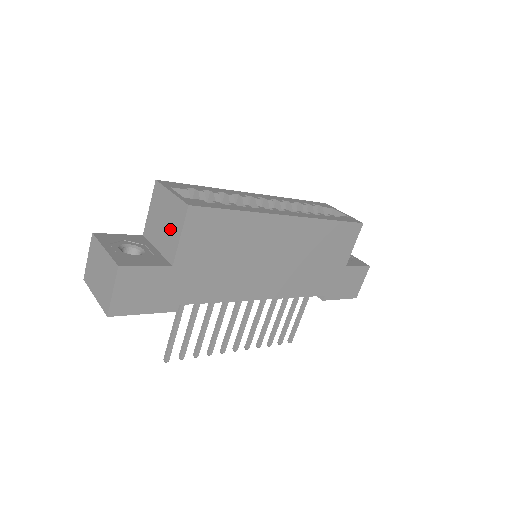
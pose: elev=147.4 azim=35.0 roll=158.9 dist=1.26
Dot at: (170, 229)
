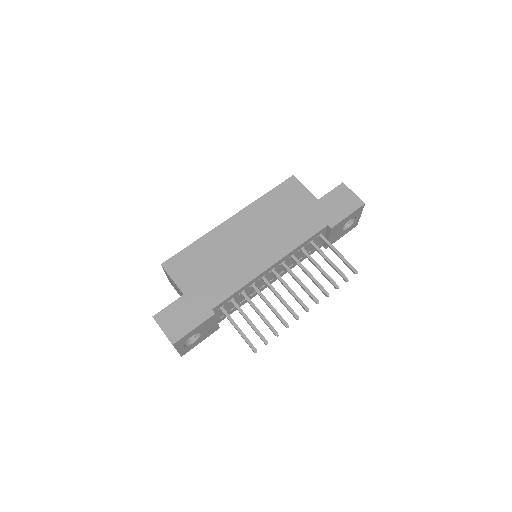
Dot at: (175, 285)
